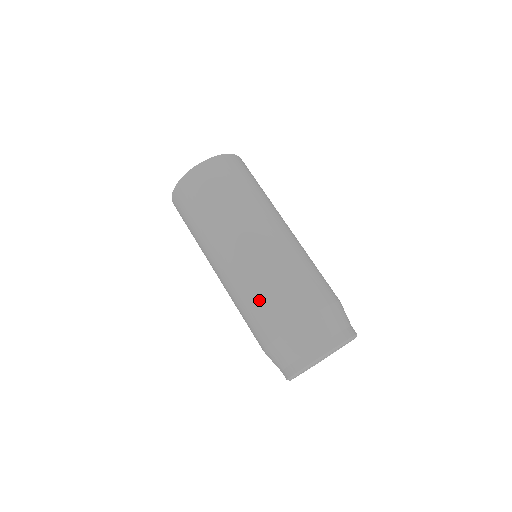
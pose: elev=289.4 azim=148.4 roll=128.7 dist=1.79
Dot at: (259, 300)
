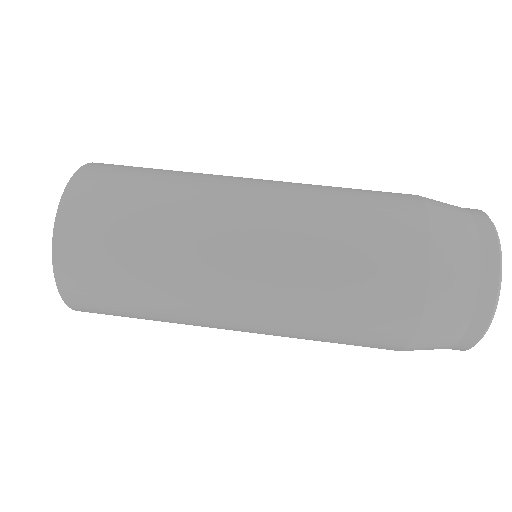
Dot at: (353, 237)
